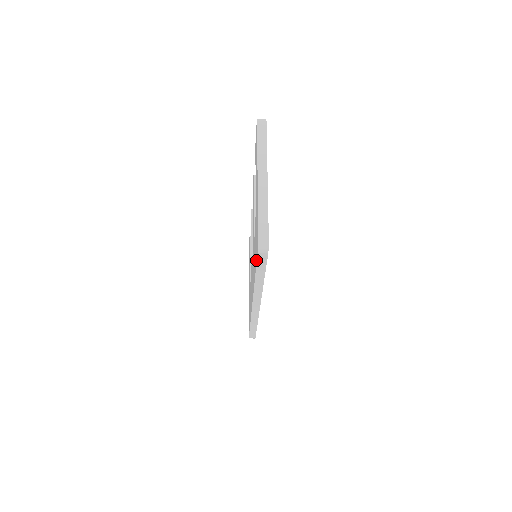
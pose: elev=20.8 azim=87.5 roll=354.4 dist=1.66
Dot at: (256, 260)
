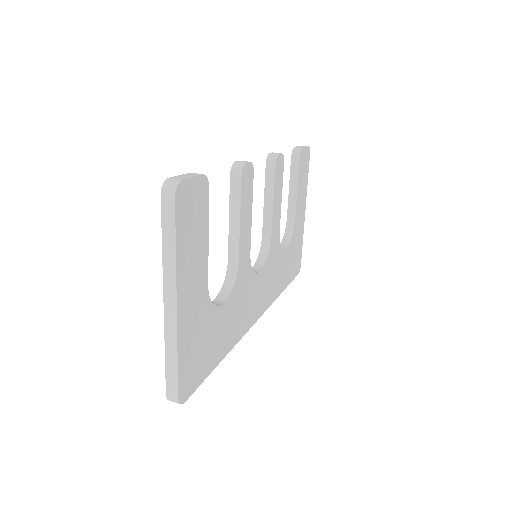
Dot at: occluded
